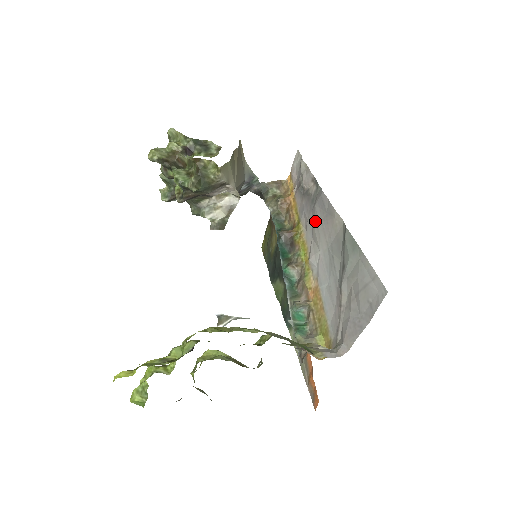
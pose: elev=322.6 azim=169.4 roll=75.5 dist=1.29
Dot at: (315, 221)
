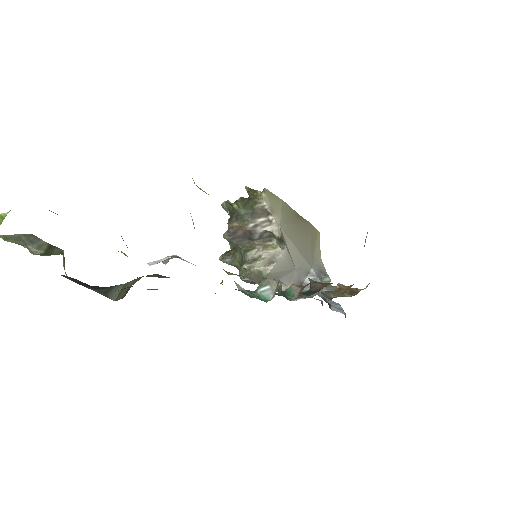
Dot at: occluded
